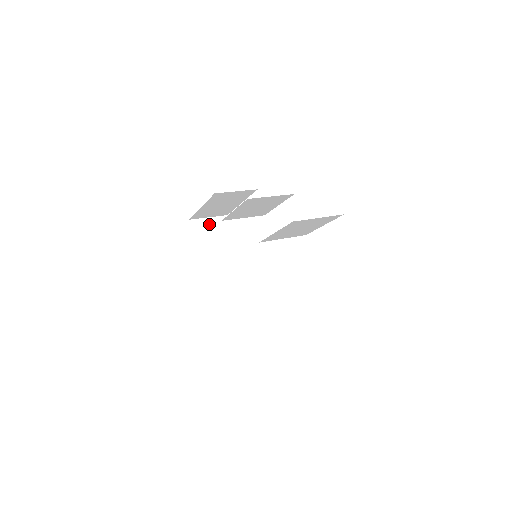
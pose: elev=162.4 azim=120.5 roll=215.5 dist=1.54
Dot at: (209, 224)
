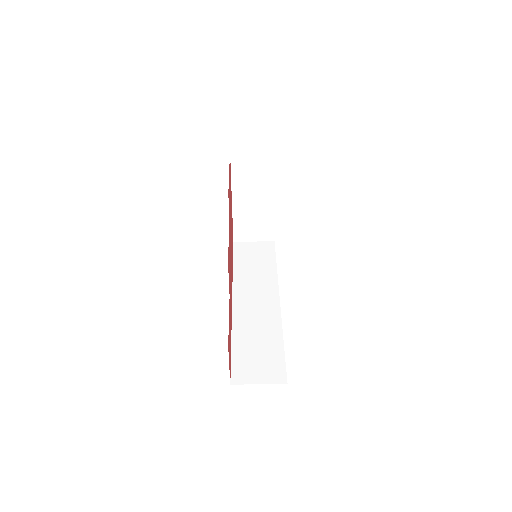
Dot at: (253, 157)
